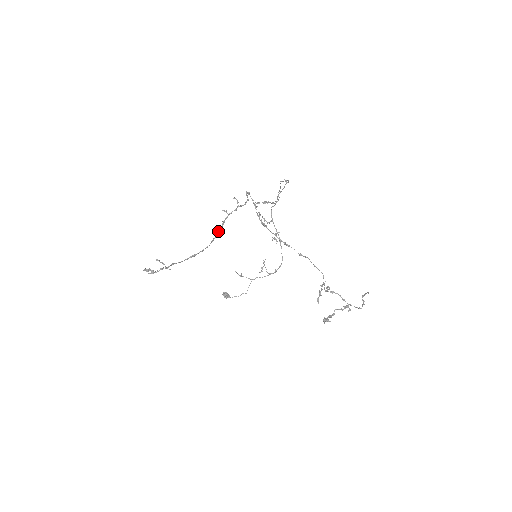
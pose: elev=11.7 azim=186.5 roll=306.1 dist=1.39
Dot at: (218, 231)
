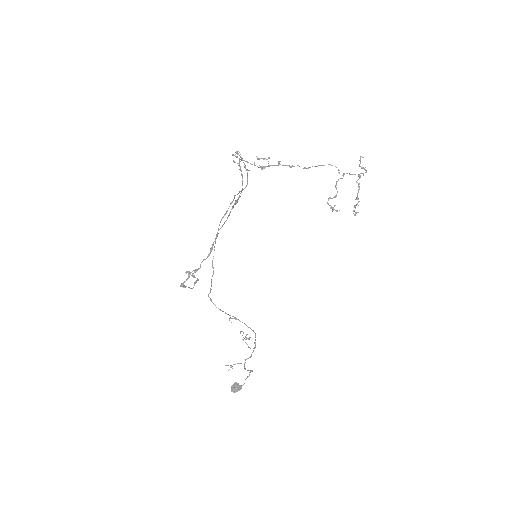
Dot at: (241, 173)
